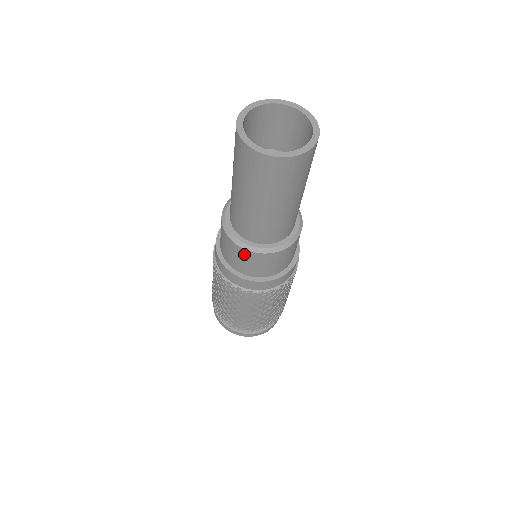
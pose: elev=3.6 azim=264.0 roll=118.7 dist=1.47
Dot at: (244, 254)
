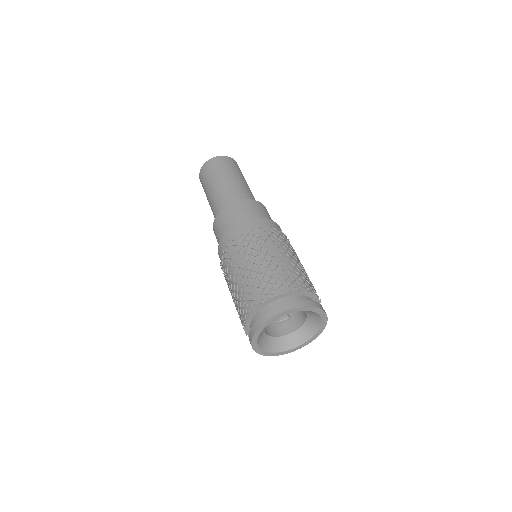
Dot at: (215, 227)
